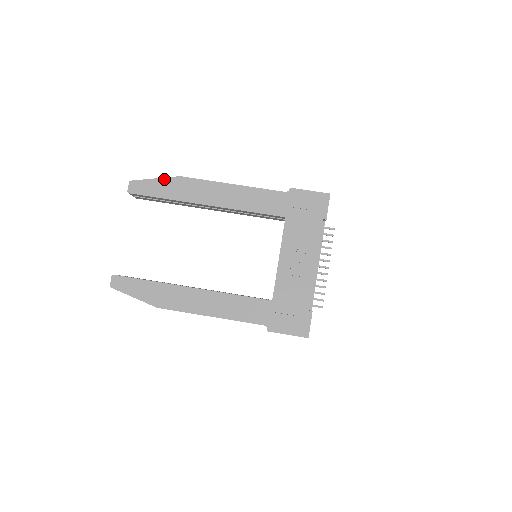
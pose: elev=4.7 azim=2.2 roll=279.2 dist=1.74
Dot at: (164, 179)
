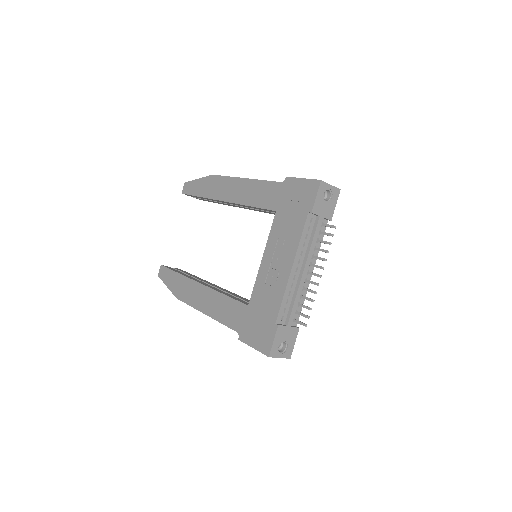
Dot at: (203, 179)
